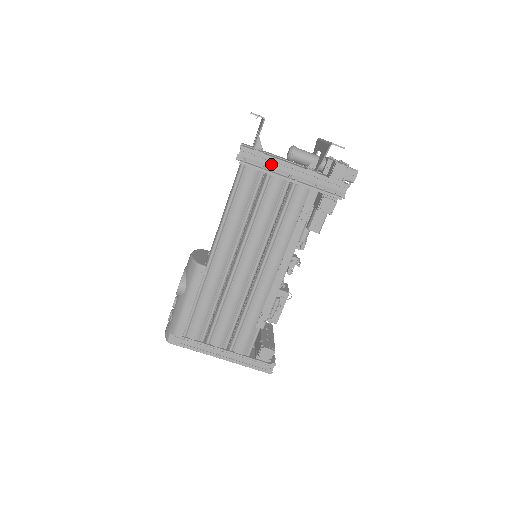
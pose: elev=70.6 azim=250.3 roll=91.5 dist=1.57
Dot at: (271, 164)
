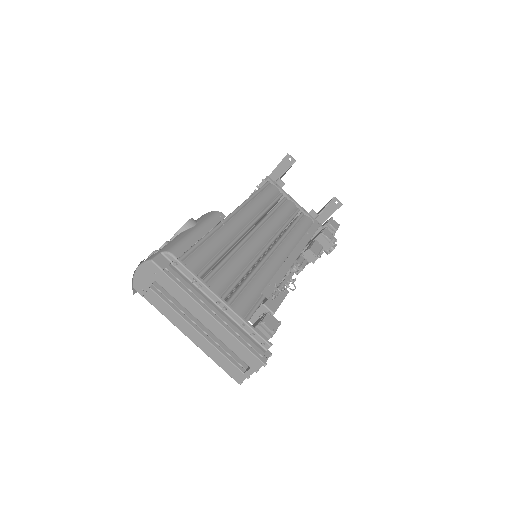
Dot at: occluded
